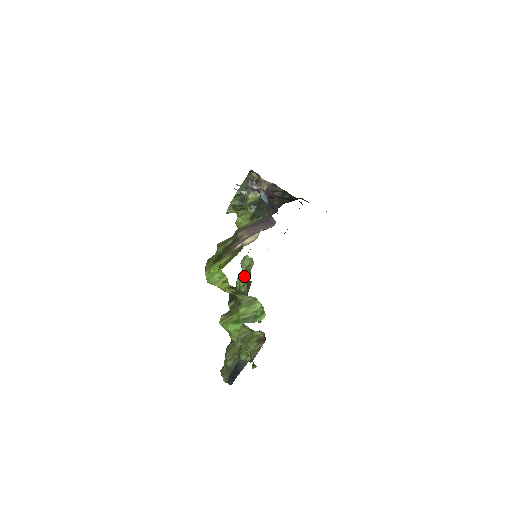
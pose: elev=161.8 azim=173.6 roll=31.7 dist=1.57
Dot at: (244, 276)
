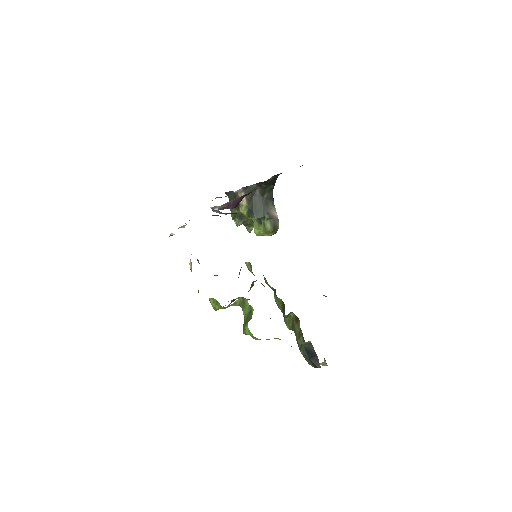
Dot at: (264, 277)
